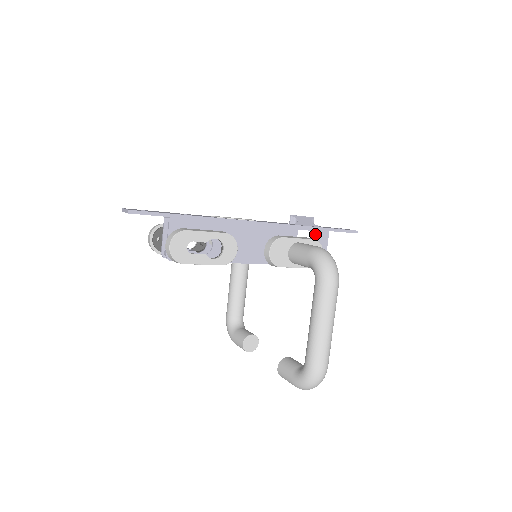
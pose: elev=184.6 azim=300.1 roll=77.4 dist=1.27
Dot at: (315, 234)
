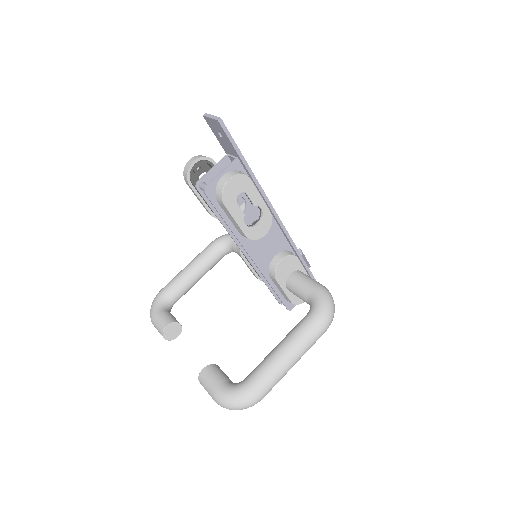
Dot at: occluded
